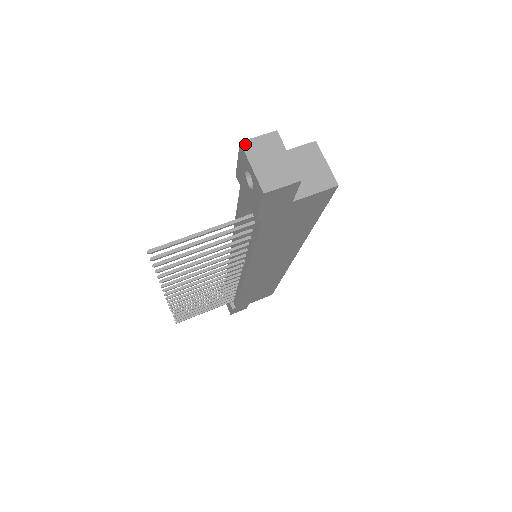
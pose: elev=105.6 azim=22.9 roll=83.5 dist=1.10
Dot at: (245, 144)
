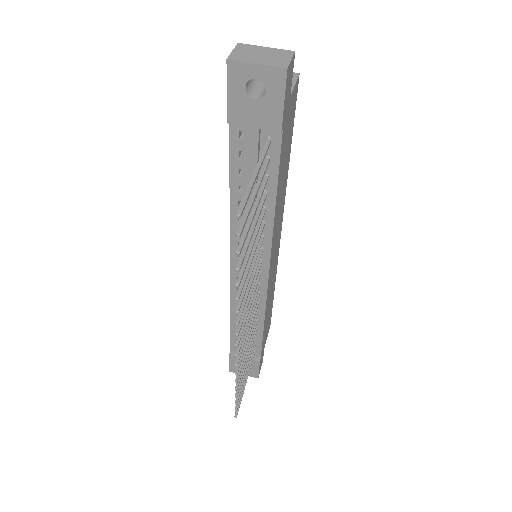
Dot at: (232, 58)
